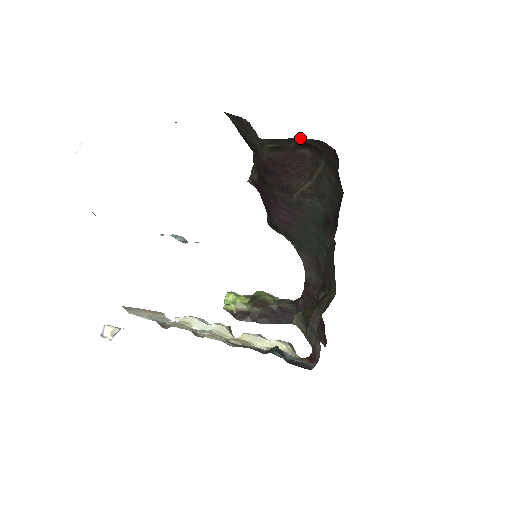
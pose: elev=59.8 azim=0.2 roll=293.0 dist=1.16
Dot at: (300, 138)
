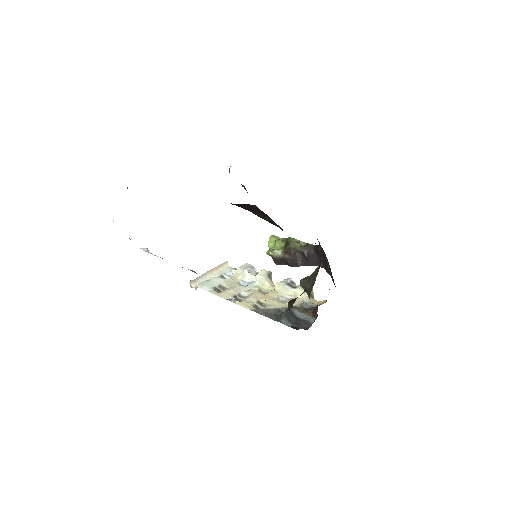
Dot at: occluded
